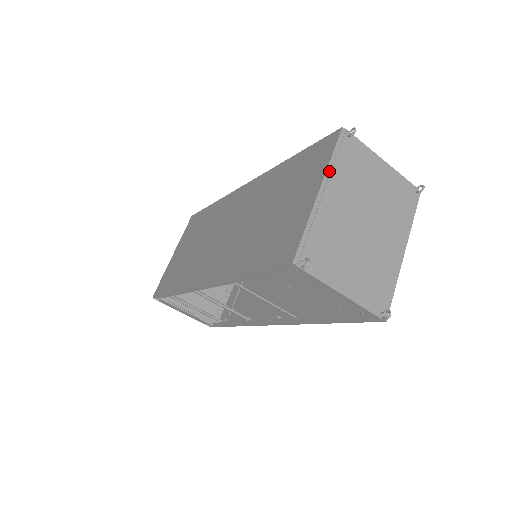
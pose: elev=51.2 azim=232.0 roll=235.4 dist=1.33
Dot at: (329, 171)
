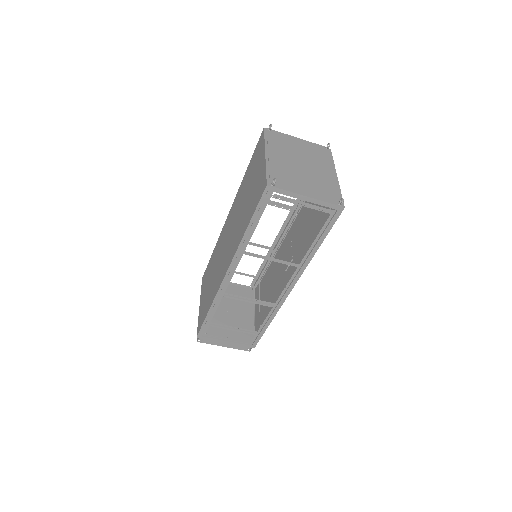
Dot at: (266, 146)
